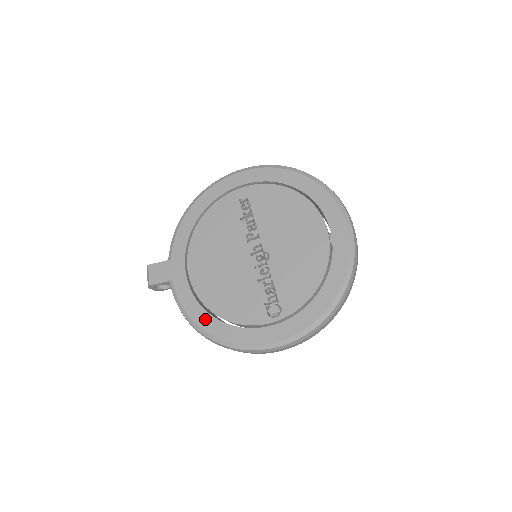
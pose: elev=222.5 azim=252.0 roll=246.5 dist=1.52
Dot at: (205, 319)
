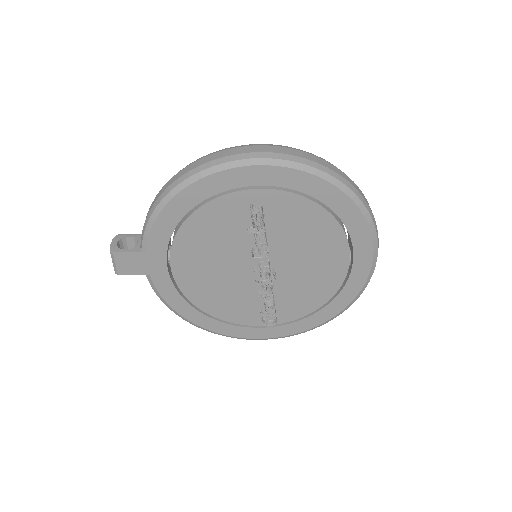
Dot at: (193, 314)
